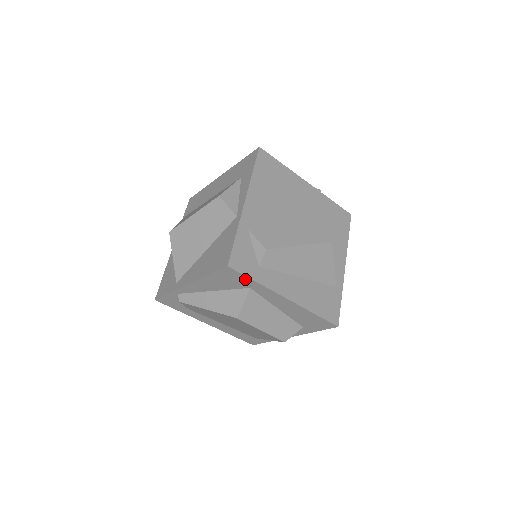
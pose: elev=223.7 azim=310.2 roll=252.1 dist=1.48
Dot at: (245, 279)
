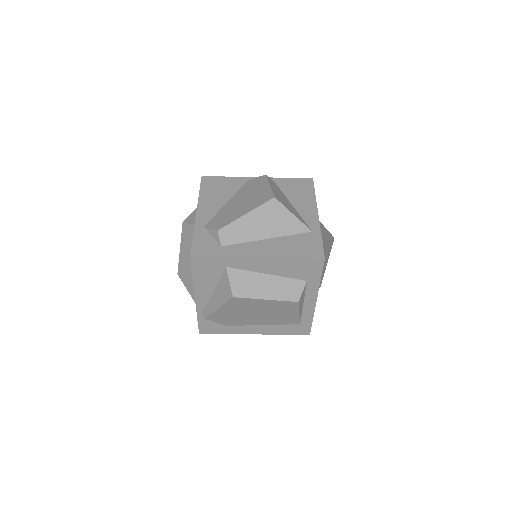
Dot at: (213, 260)
